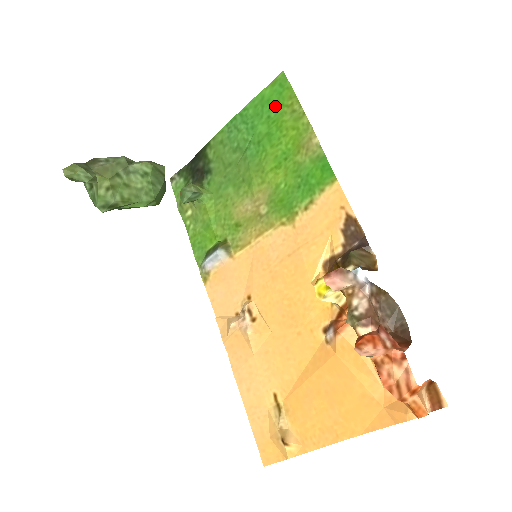
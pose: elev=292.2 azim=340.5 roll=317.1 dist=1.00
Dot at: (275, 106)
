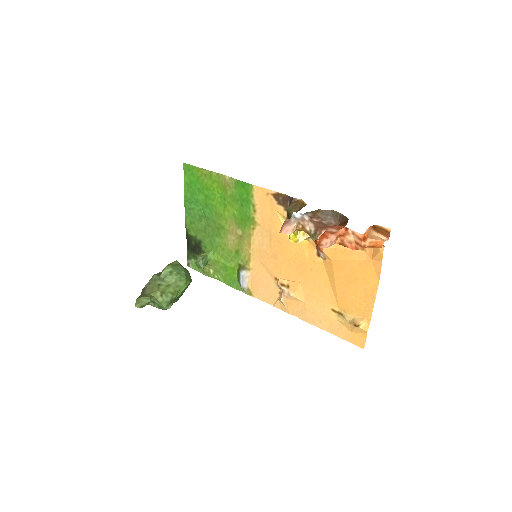
Dot at: (196, 182)
